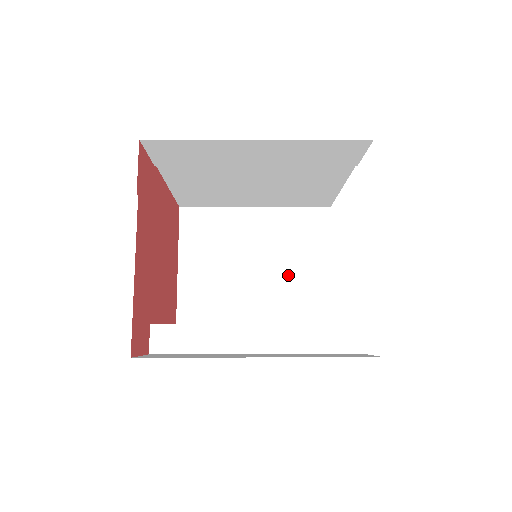
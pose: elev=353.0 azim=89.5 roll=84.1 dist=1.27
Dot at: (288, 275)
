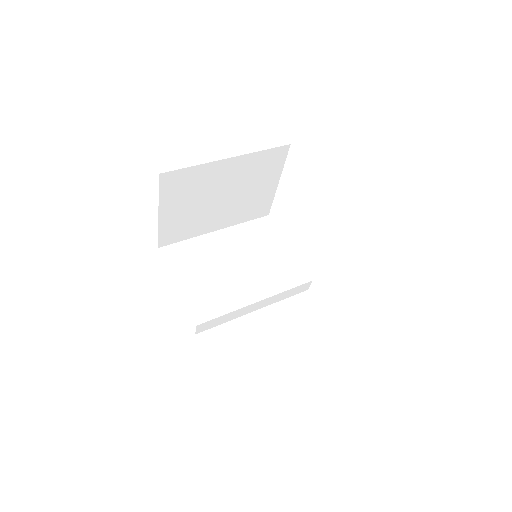
Dot at: (246, 197)
